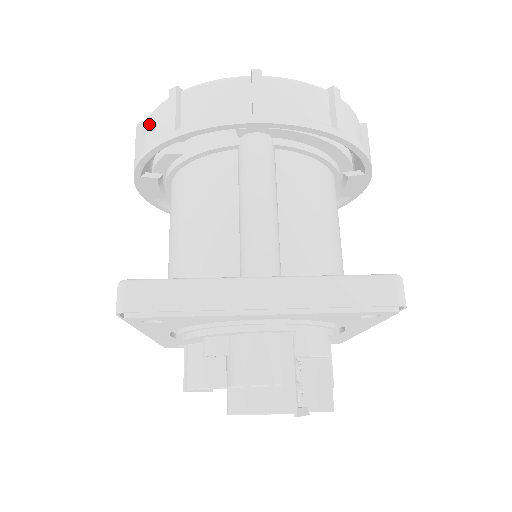
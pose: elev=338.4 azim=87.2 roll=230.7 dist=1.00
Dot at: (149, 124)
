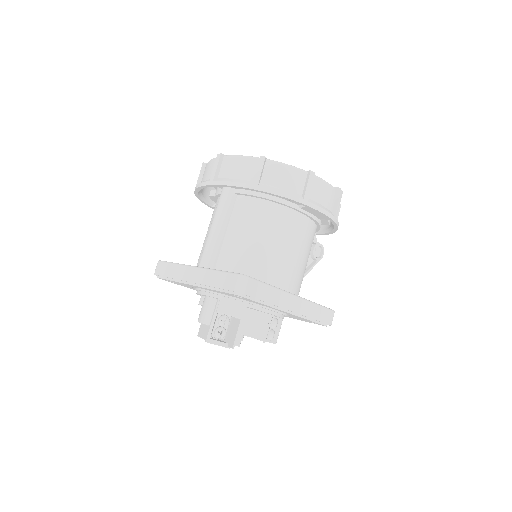
Dot at: occluded
